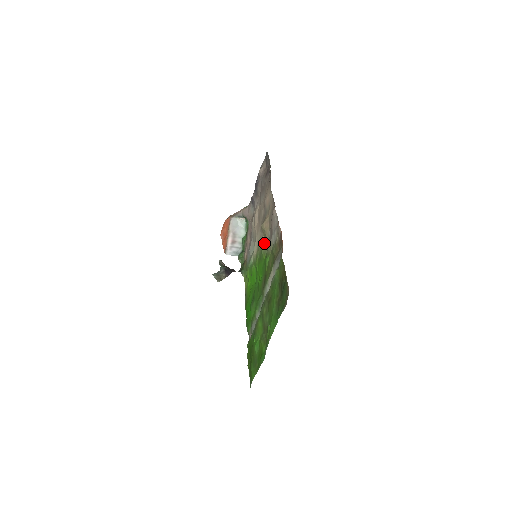
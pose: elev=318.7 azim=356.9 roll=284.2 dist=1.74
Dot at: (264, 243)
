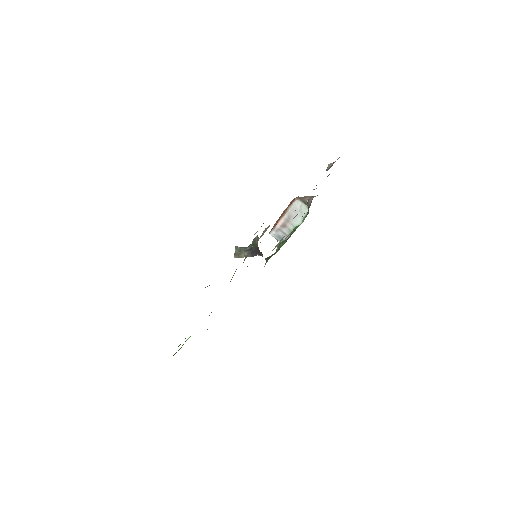
Dot at: occluded
